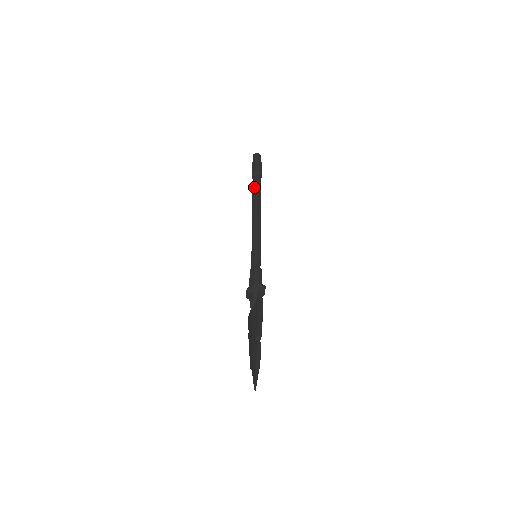
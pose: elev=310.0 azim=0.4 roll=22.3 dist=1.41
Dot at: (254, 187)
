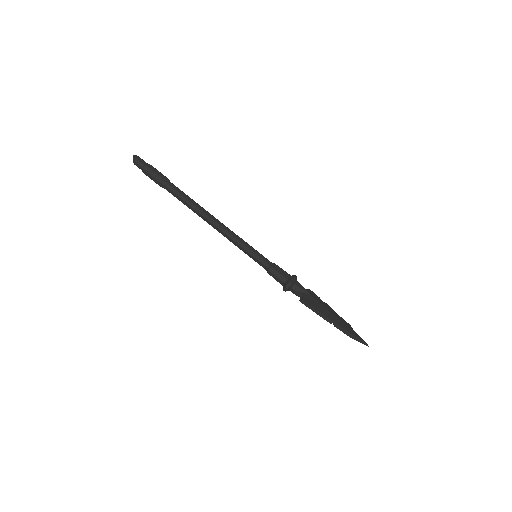
Dot at: occluded
